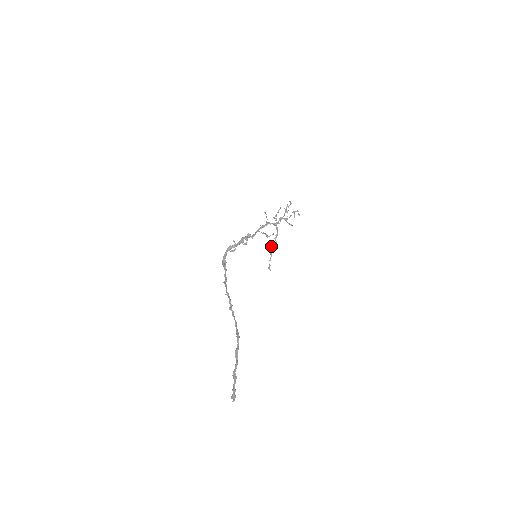
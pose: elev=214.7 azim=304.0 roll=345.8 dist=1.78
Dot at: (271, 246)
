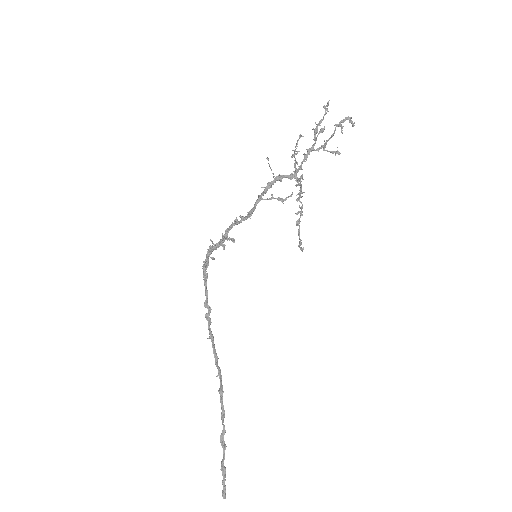
Dot at: occluded
